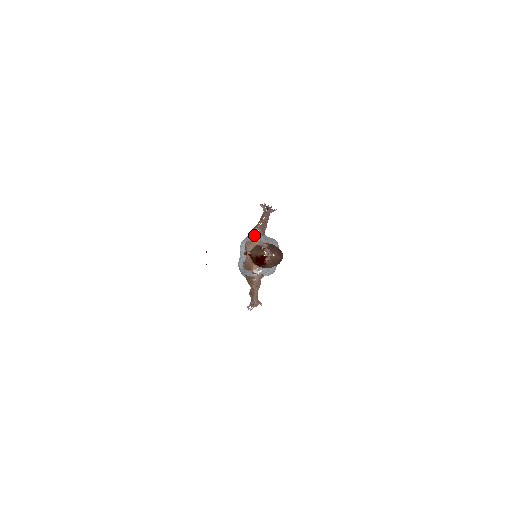
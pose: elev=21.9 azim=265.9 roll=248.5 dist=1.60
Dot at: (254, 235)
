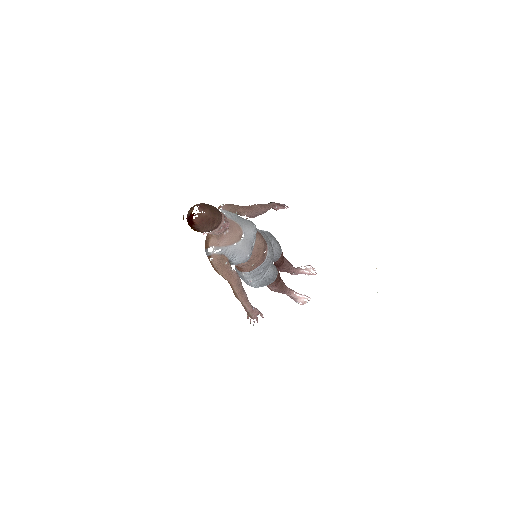
Dot at: occluded
